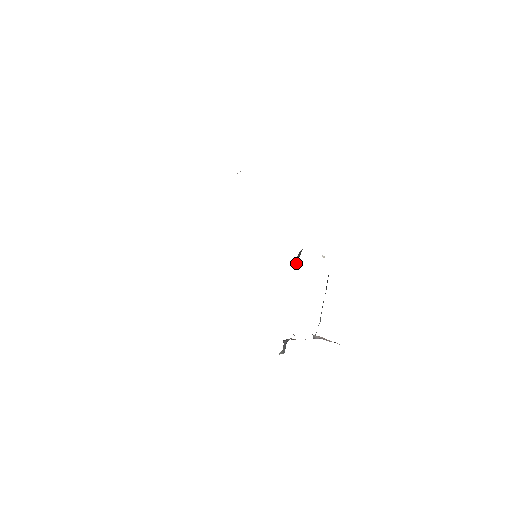
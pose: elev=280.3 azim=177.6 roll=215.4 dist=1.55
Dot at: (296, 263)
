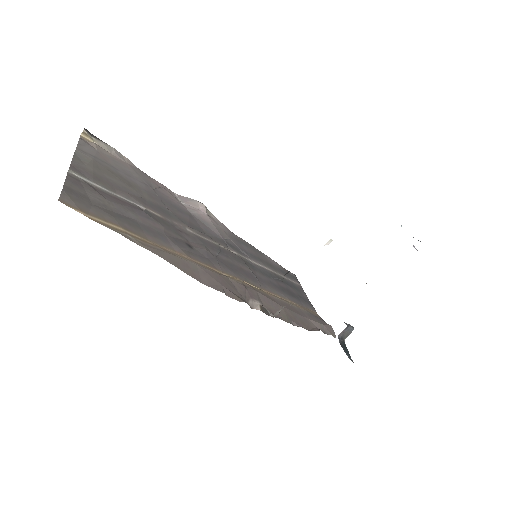
Dot at: occluded
